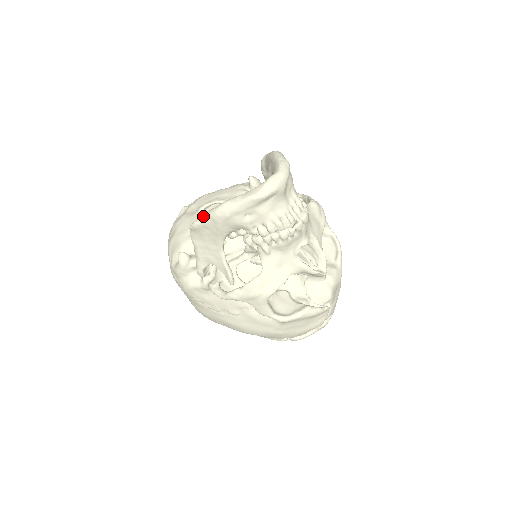
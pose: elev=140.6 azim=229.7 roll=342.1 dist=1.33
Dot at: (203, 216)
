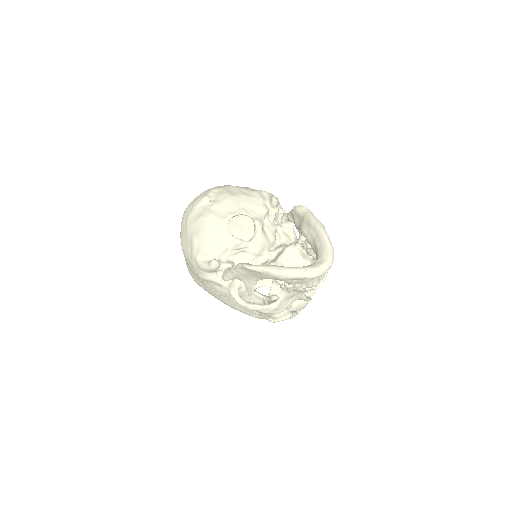
Dot at: (262, 268)
